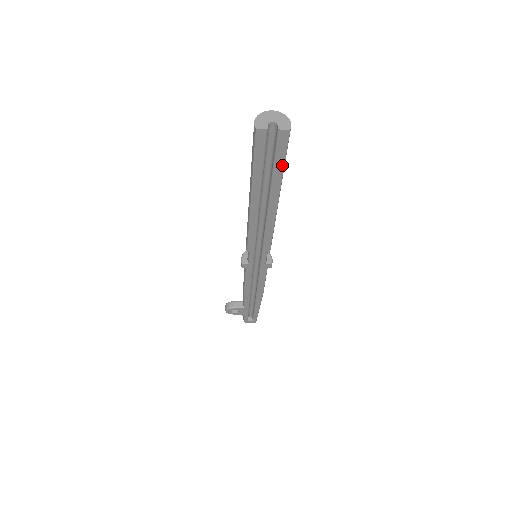
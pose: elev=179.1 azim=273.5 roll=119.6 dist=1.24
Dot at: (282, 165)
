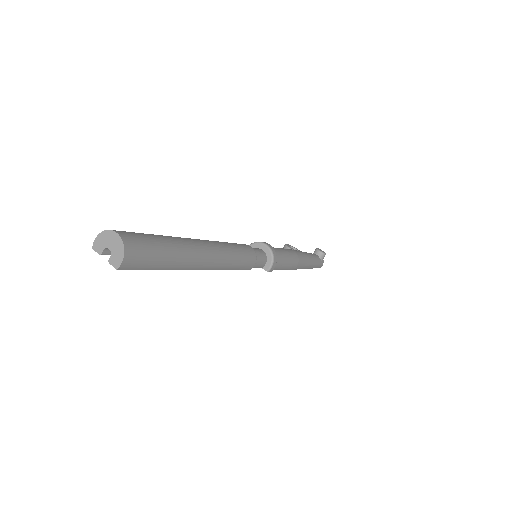
Dot at: (156, 268)
